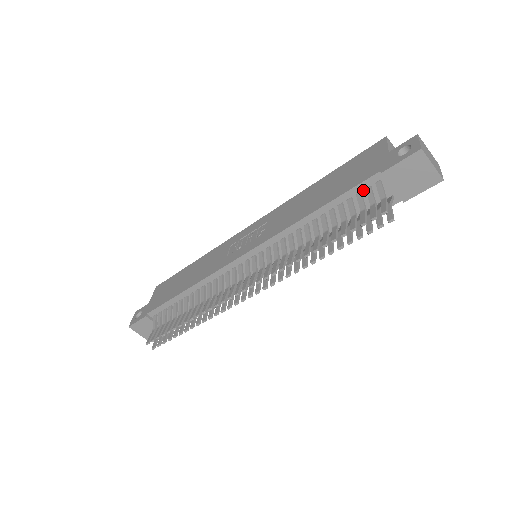
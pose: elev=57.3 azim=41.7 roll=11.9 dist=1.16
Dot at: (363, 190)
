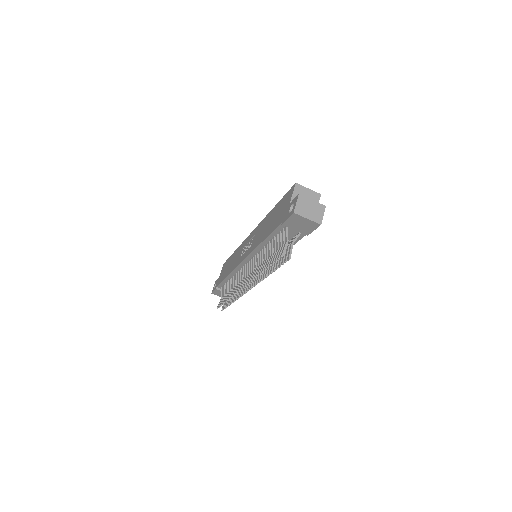
Dot at: (281, 230)
